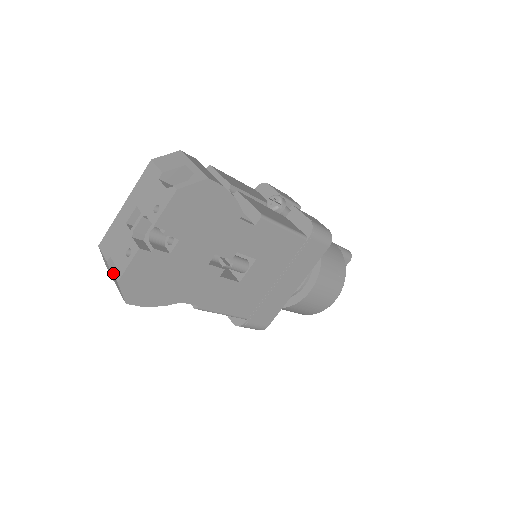
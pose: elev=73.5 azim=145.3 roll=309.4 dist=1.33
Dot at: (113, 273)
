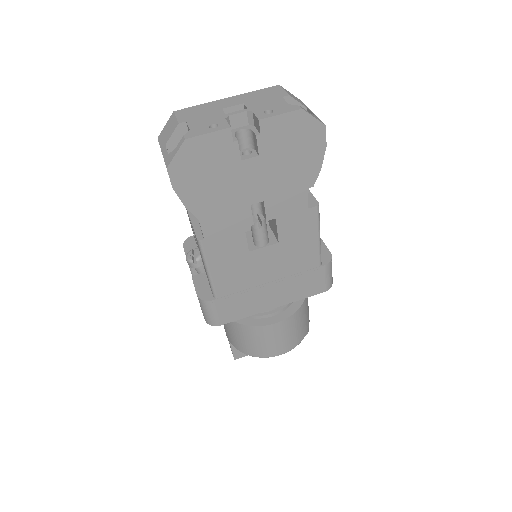
Dot at: (171, 140)
